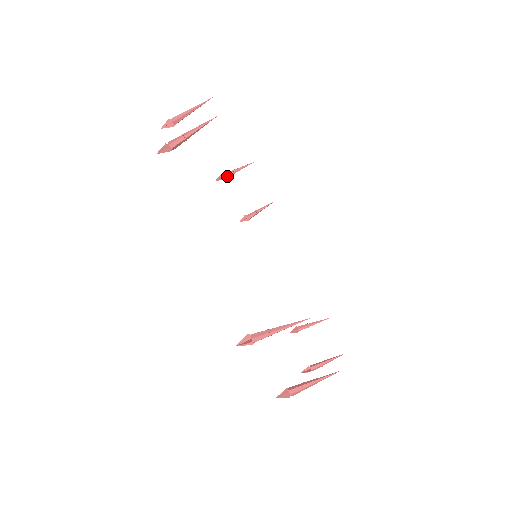
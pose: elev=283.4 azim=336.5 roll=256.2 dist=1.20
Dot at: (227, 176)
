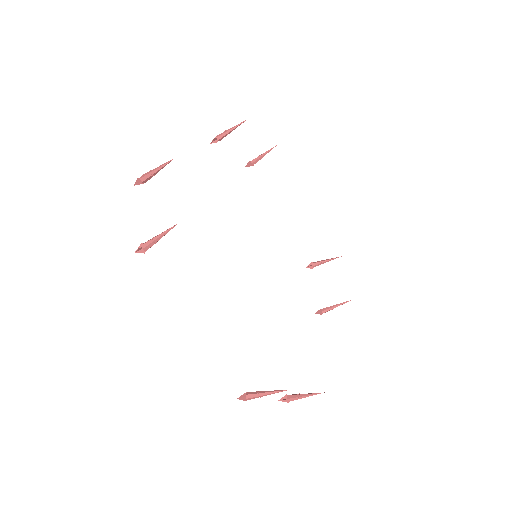
Dot at: (315, 264)
